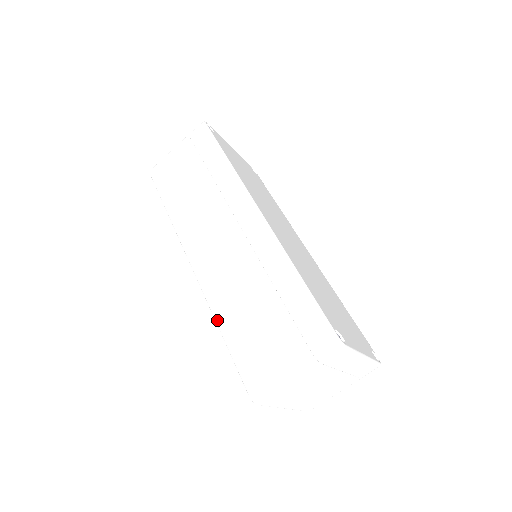
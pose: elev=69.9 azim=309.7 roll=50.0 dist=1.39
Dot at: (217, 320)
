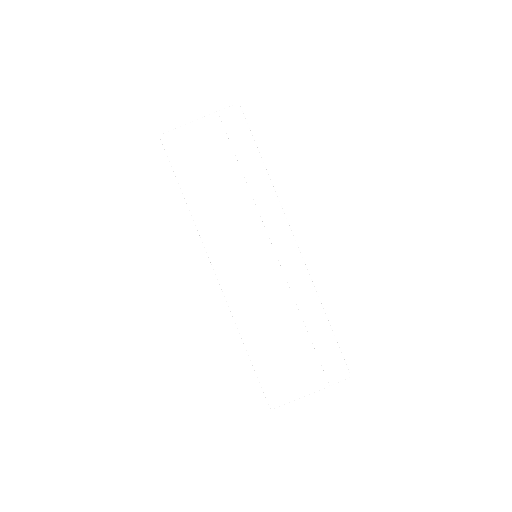
Dot at: (243, 335)
